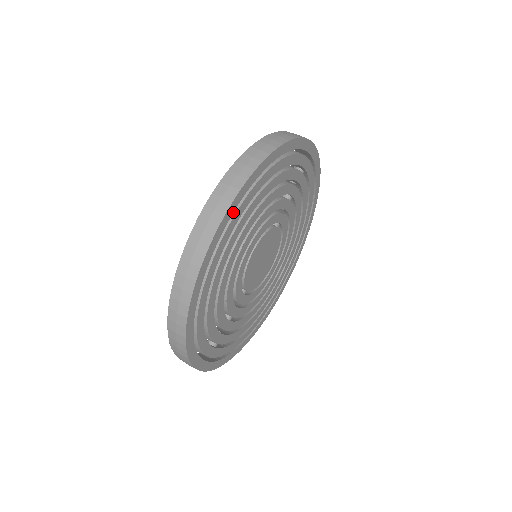
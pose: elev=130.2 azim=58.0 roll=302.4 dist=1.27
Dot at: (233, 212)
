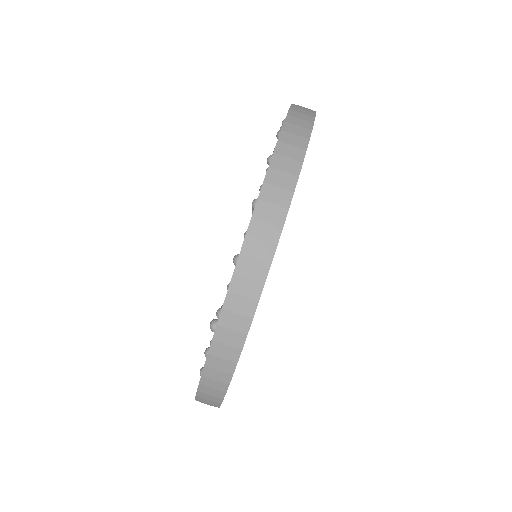
Dot at: occluded
